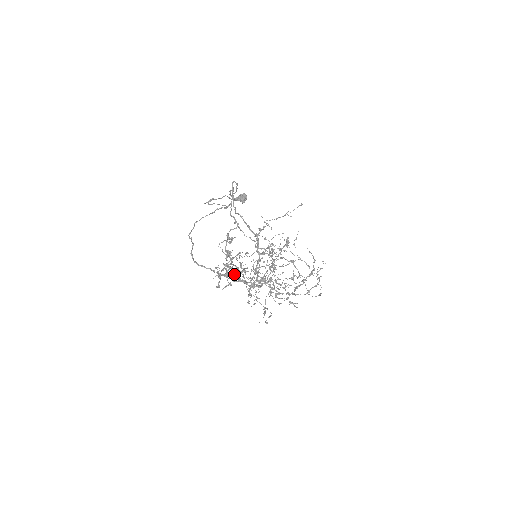
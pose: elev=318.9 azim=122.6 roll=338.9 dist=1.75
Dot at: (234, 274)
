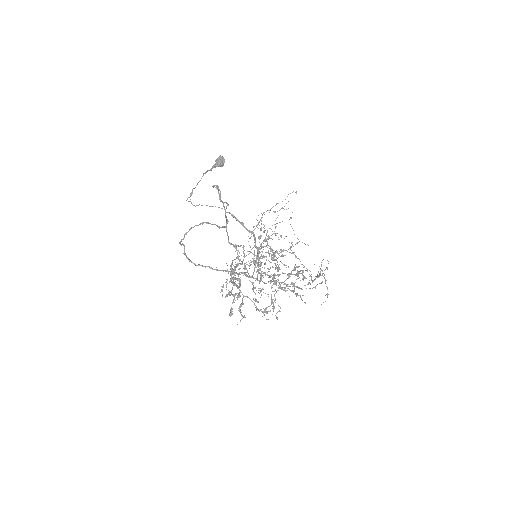
Dot at: occluded
